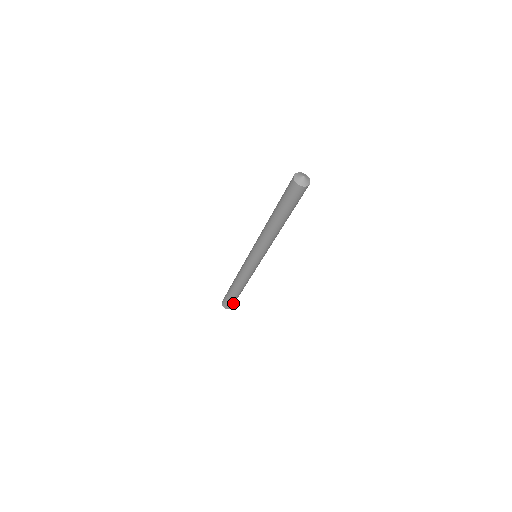
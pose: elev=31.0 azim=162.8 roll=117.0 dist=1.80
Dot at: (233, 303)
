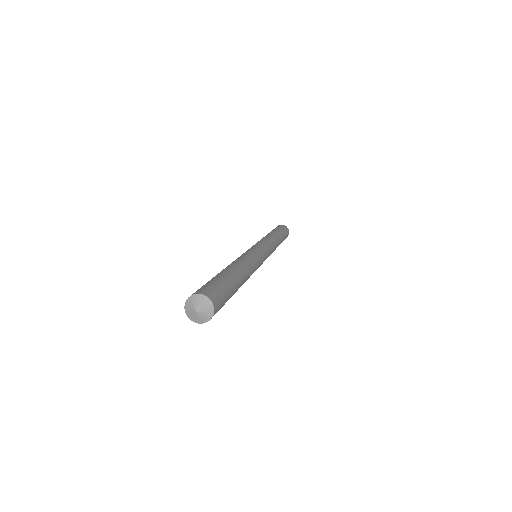
Dot at: occluded
